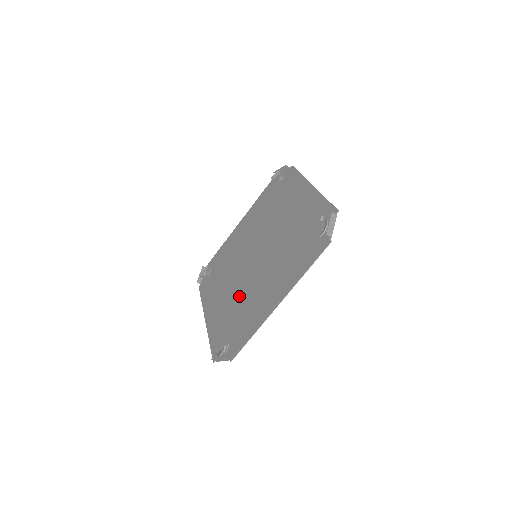
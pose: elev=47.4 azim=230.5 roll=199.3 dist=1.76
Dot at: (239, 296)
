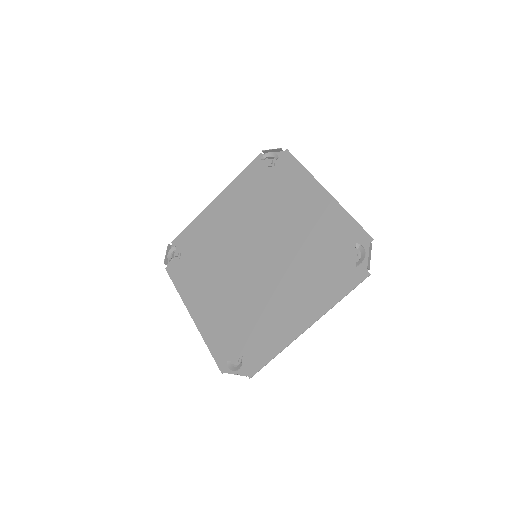
Dot at: (242, 301)
